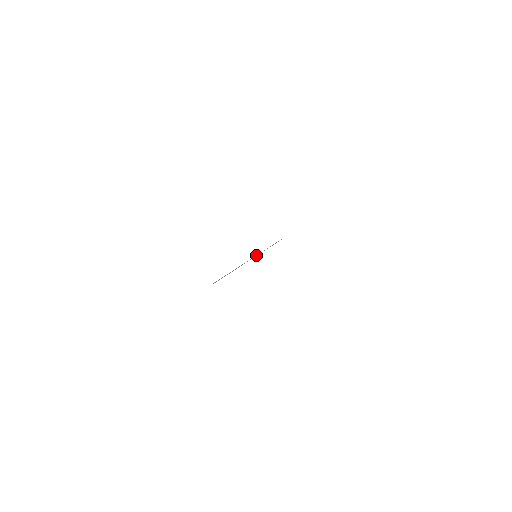
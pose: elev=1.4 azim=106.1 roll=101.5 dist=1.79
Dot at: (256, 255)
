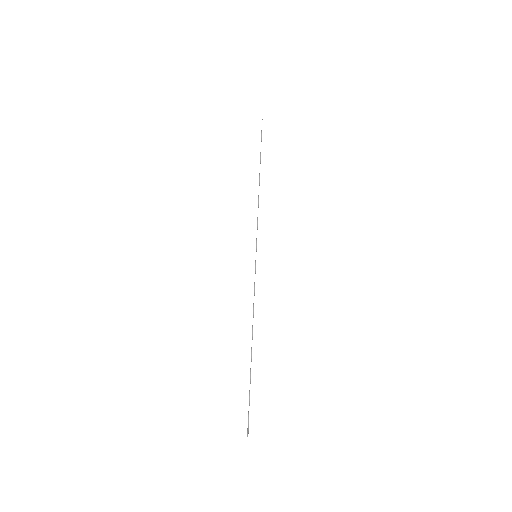
Dot at: occluded
